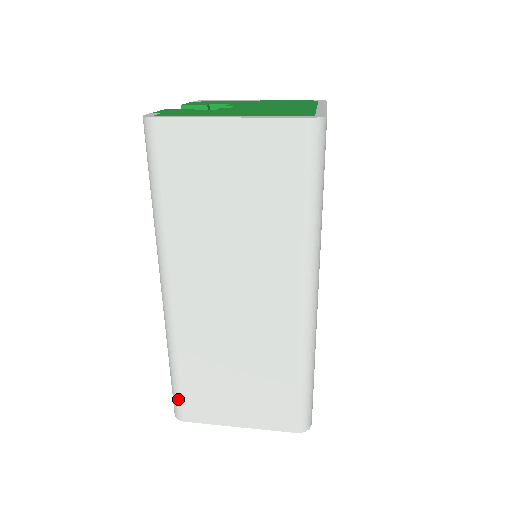
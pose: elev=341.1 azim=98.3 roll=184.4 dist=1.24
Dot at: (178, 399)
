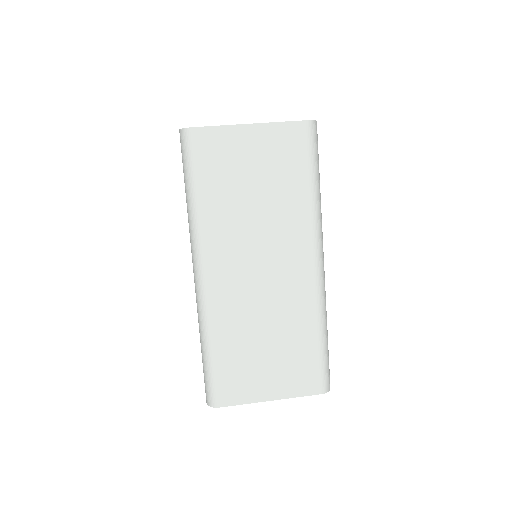
Dot at: (213, 384)
